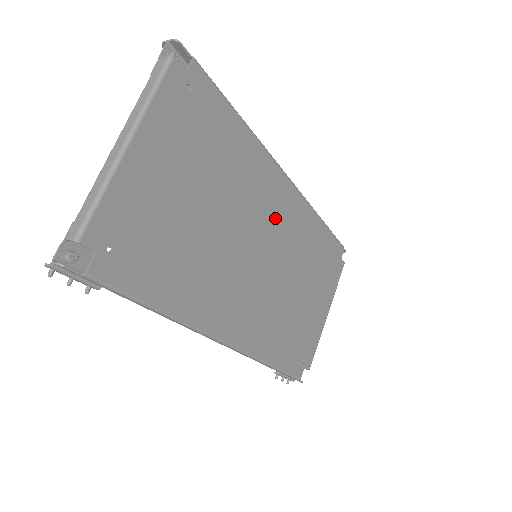
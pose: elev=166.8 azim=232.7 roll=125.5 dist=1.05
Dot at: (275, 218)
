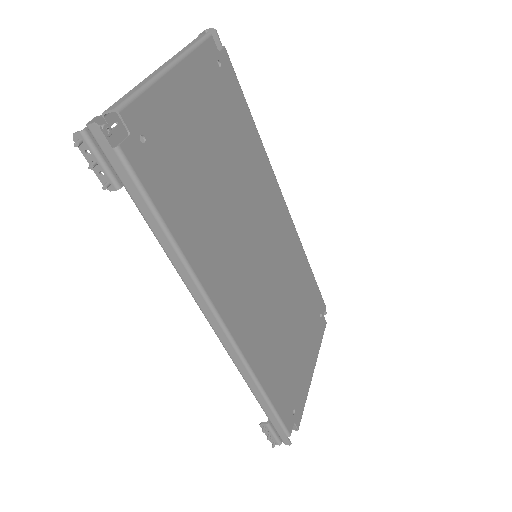
Dot at: (273, 228)
